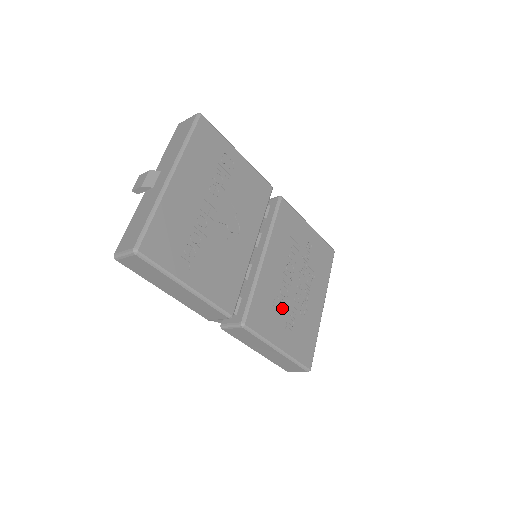
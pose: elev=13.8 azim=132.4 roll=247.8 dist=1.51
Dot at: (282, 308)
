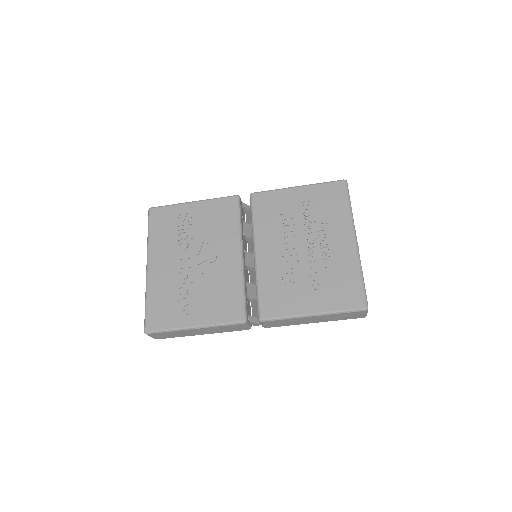
Dot at: (298, 279)
